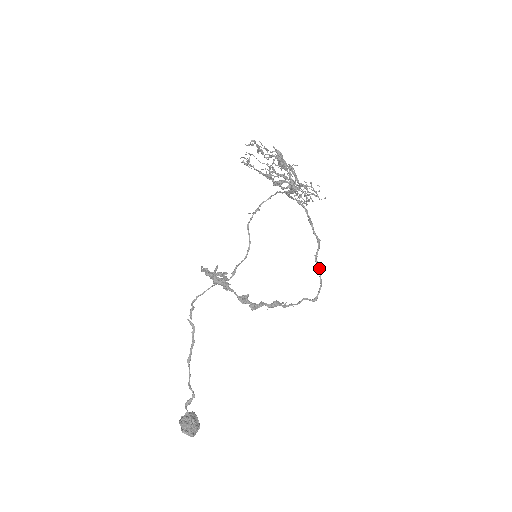
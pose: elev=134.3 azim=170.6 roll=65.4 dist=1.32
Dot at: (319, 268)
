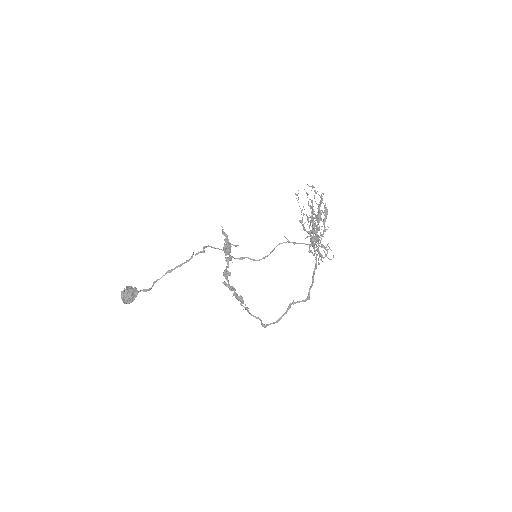
Dot at: (287, 310)
